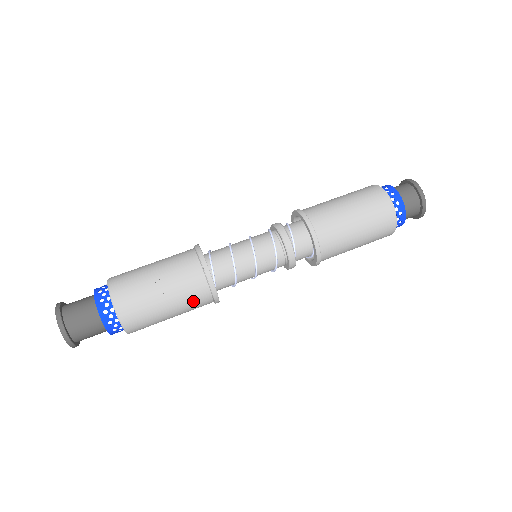
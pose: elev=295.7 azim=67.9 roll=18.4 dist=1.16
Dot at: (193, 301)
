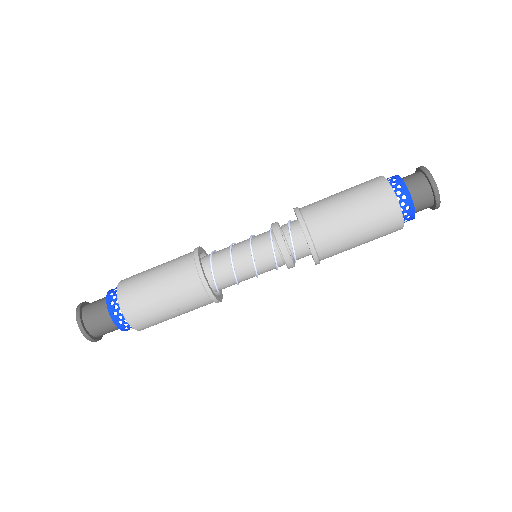
Dot at: occluded
